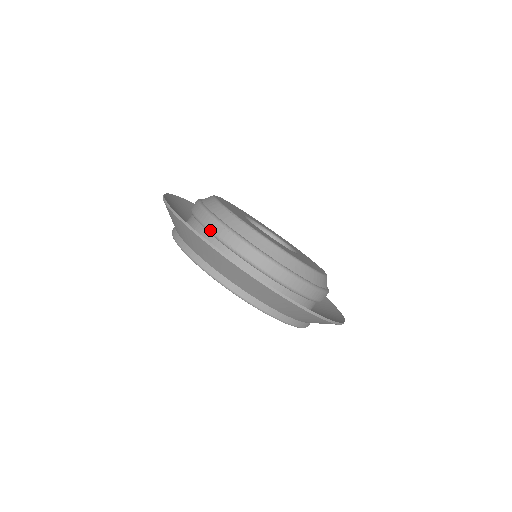
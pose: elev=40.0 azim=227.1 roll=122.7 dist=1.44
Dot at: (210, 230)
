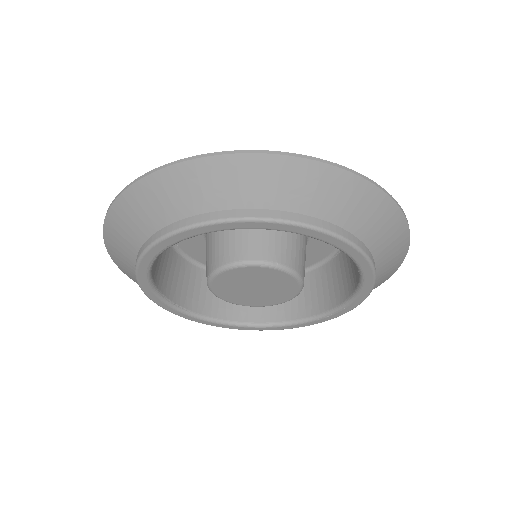
Dot at: occluded
